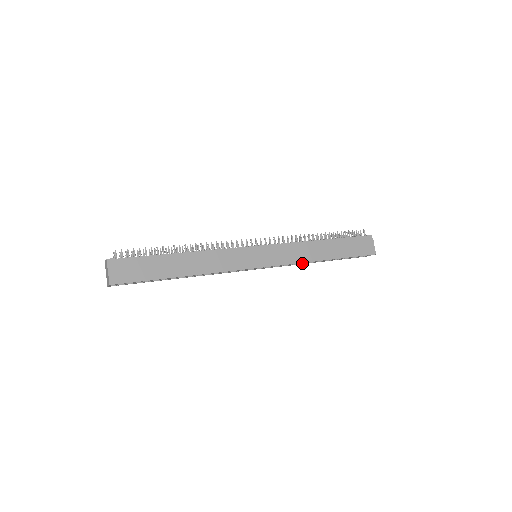
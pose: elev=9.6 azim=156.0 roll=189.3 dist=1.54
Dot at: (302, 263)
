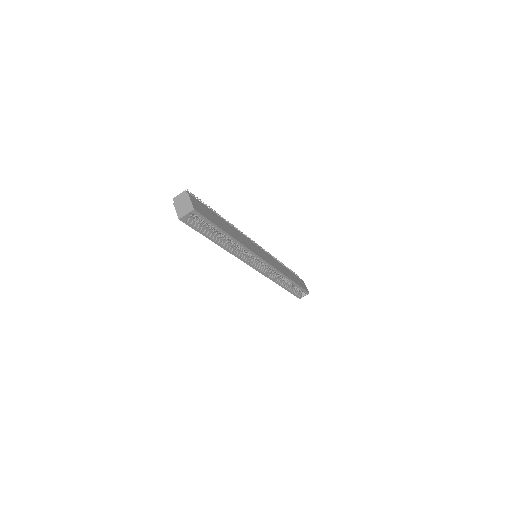
Dot at: (276, 280)
